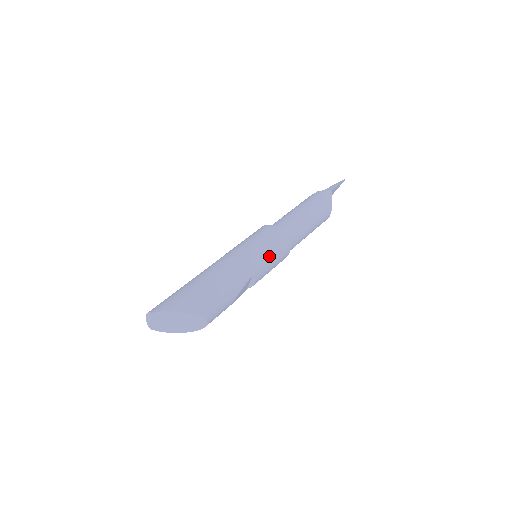
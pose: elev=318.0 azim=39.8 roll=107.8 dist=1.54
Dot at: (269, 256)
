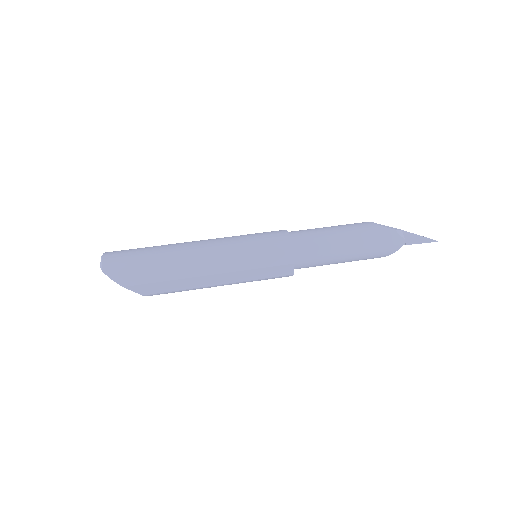
Dot at: (258, 279)
